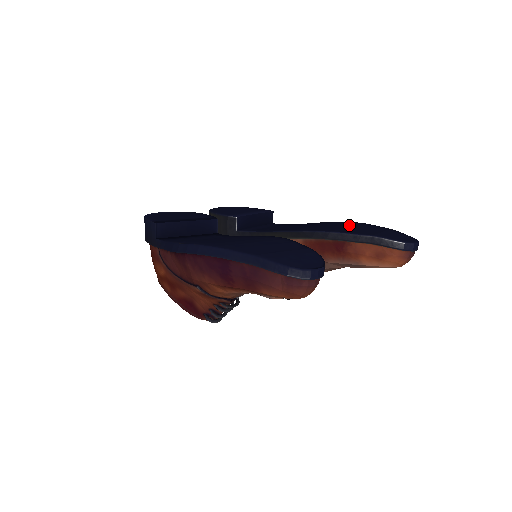
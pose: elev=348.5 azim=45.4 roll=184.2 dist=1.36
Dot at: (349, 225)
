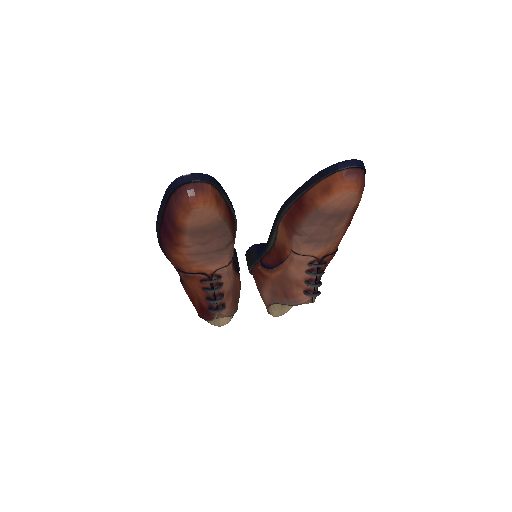
Dot at: occluded
